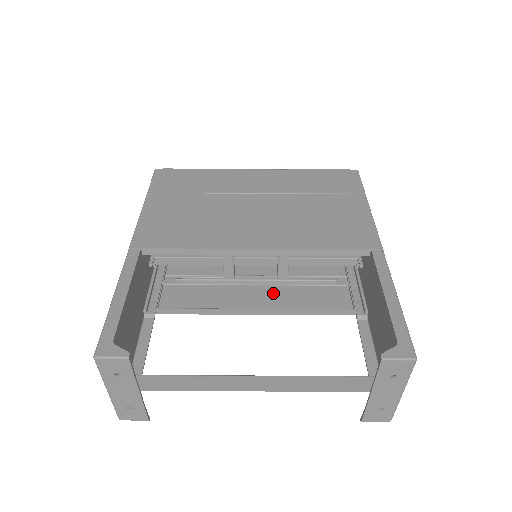
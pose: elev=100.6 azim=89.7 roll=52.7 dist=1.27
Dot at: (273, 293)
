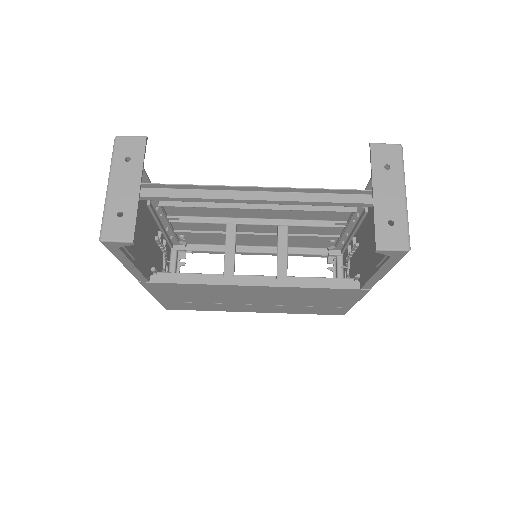
Dot at: (272, 292)
